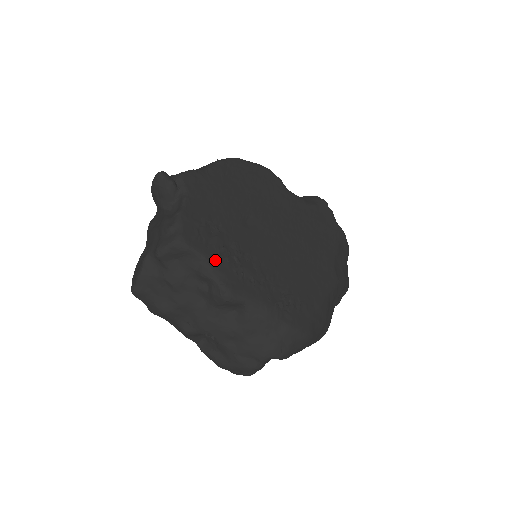
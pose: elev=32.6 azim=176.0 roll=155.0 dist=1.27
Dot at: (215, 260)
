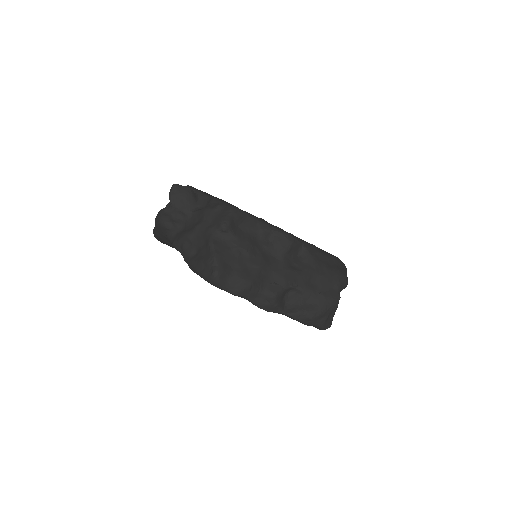
Dot at: (262, 220)
